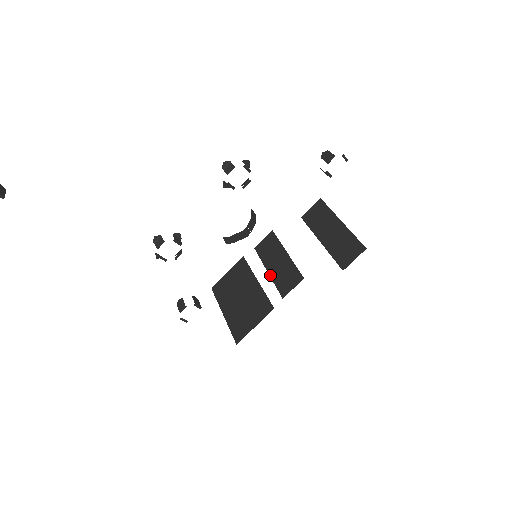
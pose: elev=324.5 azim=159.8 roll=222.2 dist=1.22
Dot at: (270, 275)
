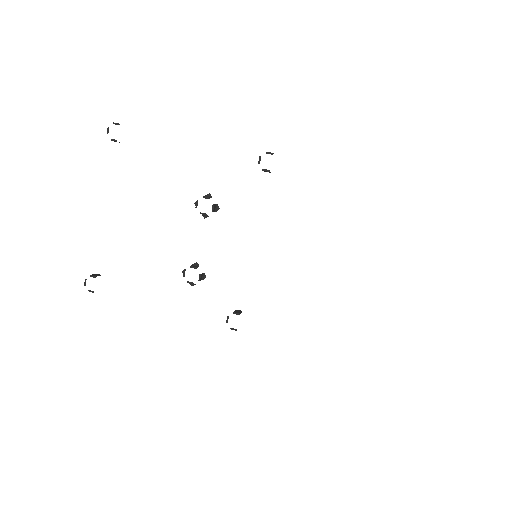
Dot at: occluded
